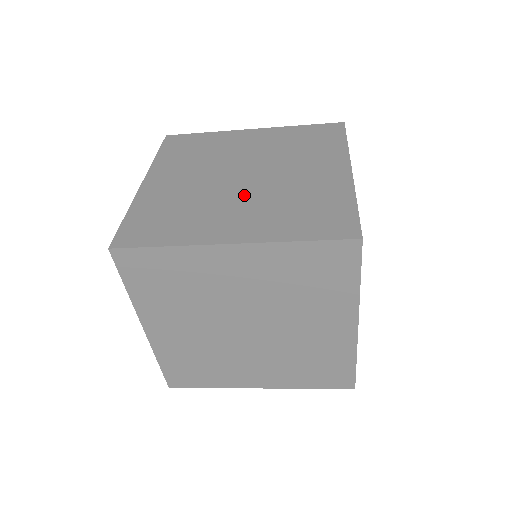
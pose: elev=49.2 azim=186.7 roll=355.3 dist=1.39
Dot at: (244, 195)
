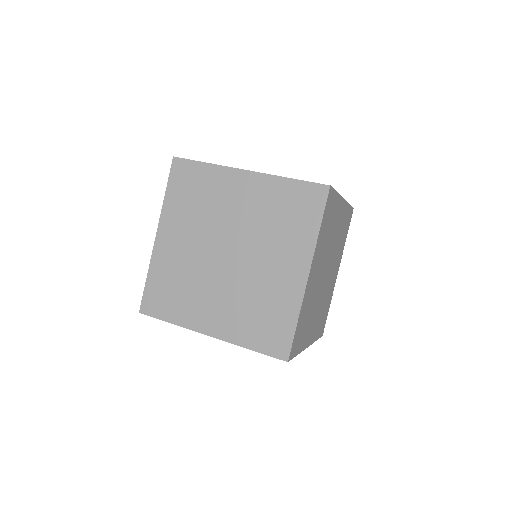
Dot at: (224, 282)
